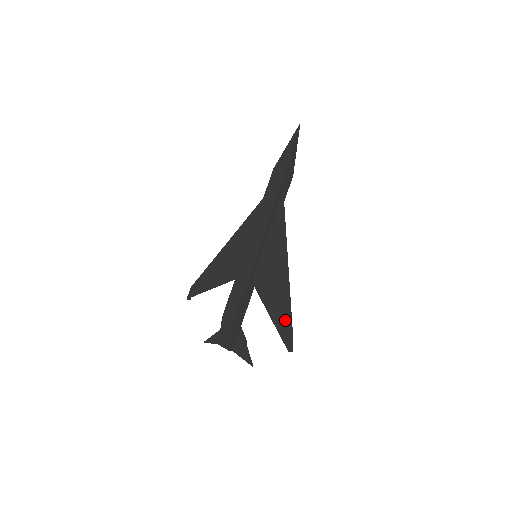
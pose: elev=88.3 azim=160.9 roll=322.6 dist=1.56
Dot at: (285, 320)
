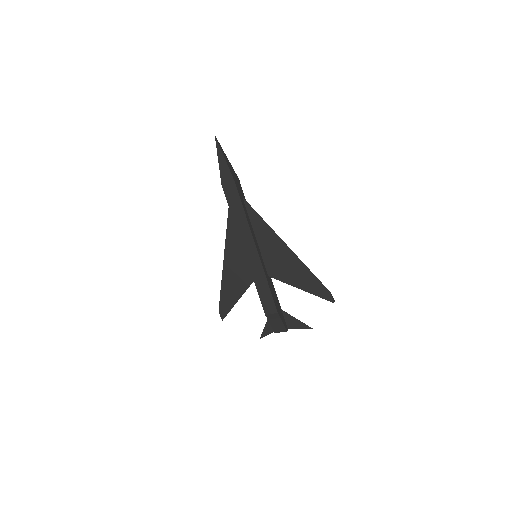
Dot at: (315, 285)
